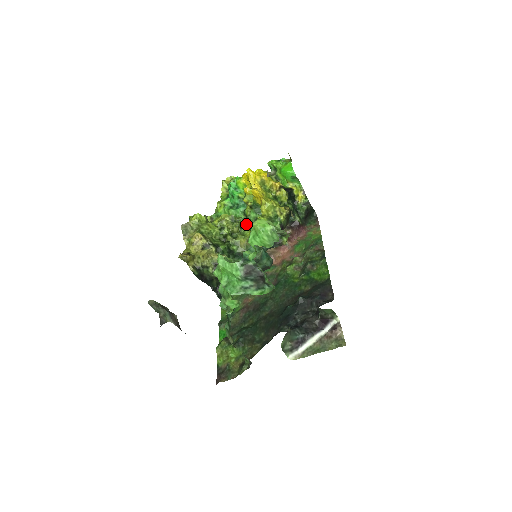
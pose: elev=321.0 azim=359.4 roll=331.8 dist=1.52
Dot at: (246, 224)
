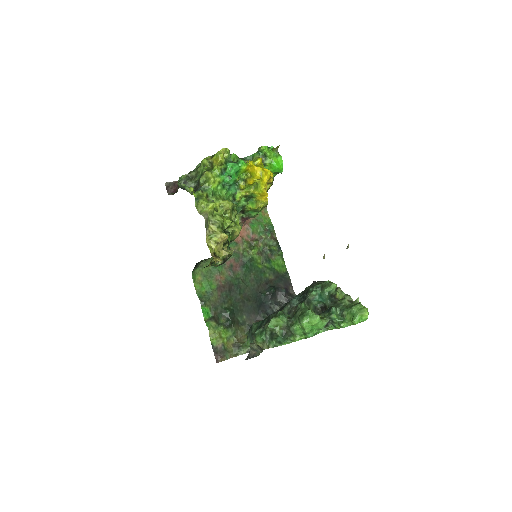
Dot at: (236, 210)
